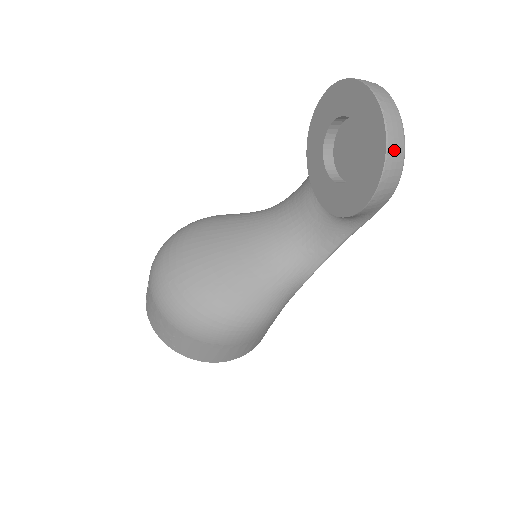
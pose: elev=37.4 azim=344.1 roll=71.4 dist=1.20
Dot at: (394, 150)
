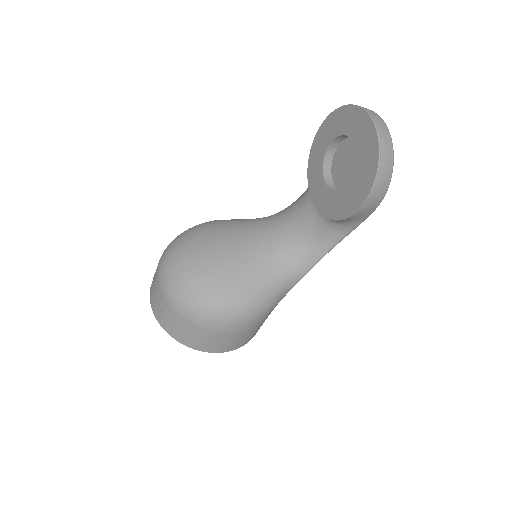
Dot at: (385, 163)
